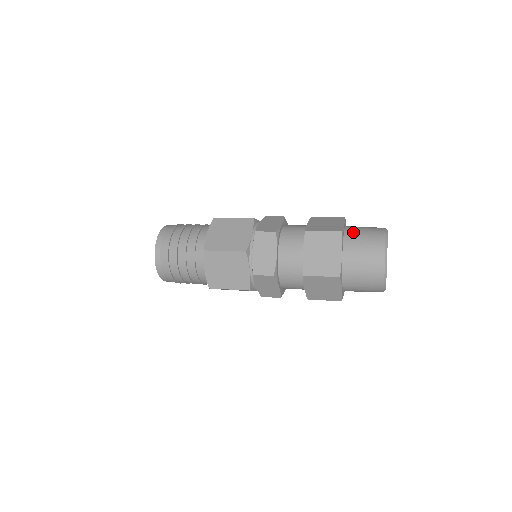
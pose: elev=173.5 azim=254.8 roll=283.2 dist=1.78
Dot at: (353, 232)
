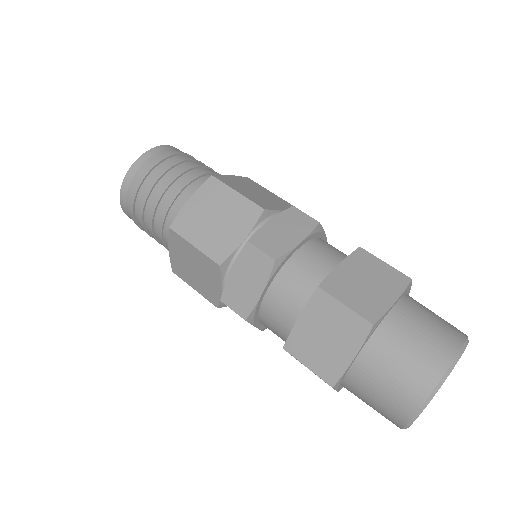
Dot at: (399, 327)
